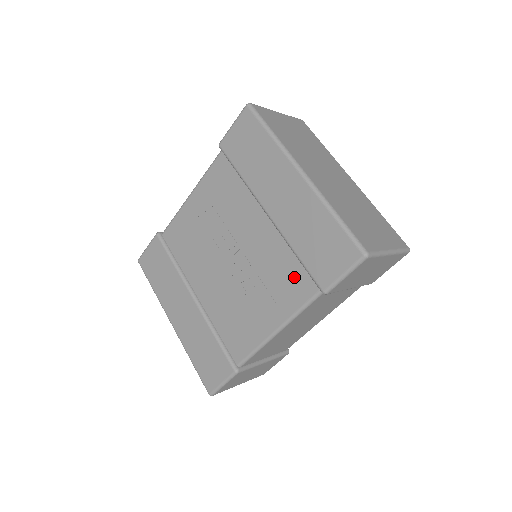
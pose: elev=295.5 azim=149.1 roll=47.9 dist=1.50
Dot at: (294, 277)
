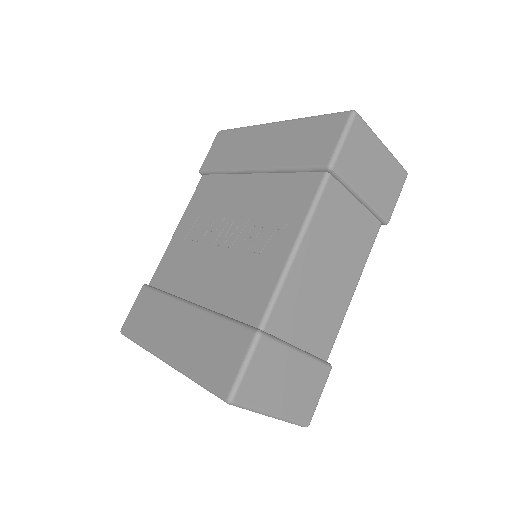
Dot at: (295, 188)
